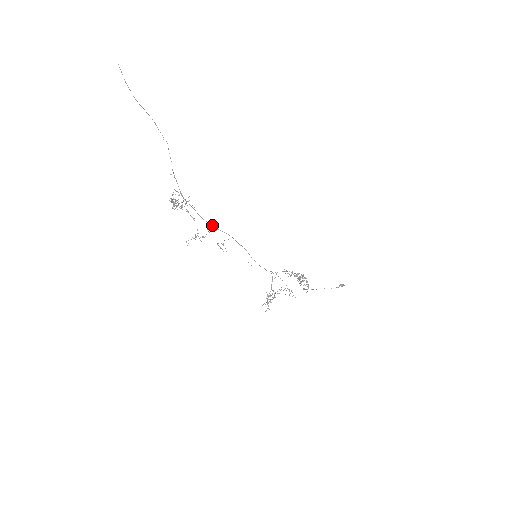
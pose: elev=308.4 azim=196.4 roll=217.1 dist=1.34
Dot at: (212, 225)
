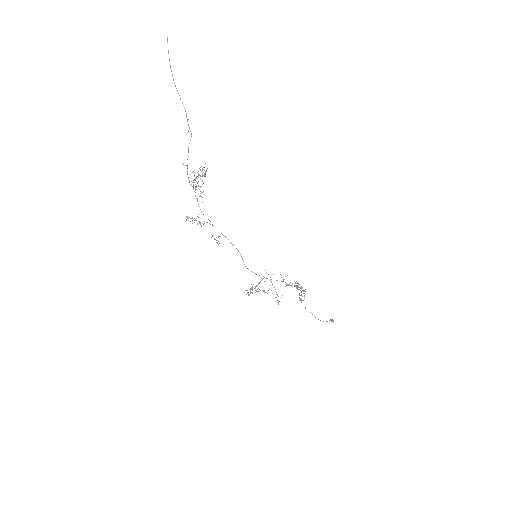
Dot at: (210, 221)
